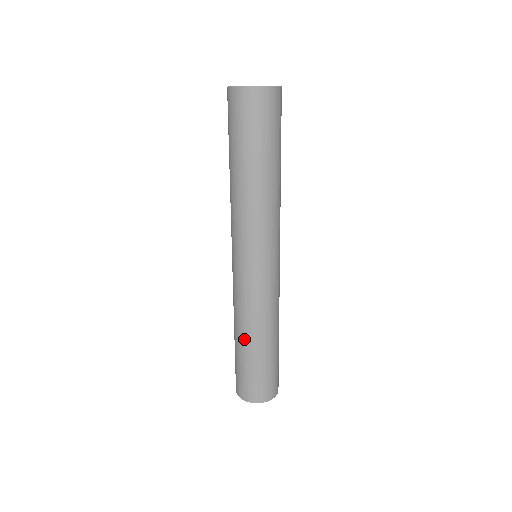
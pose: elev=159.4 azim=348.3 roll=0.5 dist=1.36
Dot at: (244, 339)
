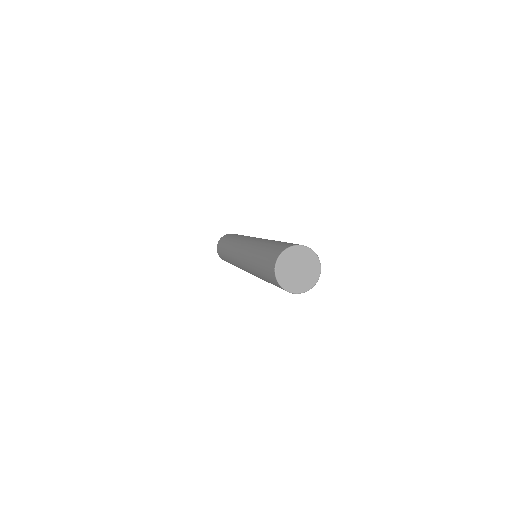
Dot at: (226, 255)
